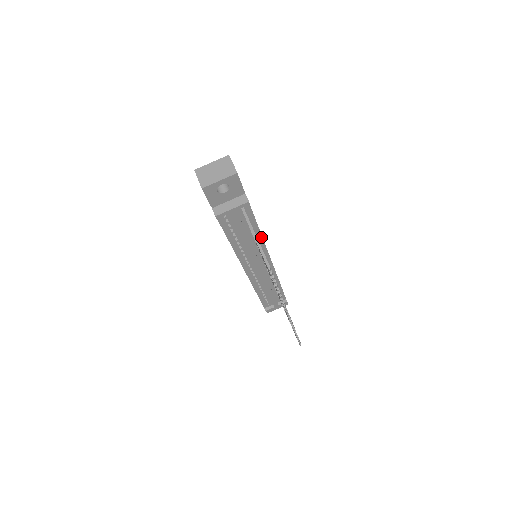
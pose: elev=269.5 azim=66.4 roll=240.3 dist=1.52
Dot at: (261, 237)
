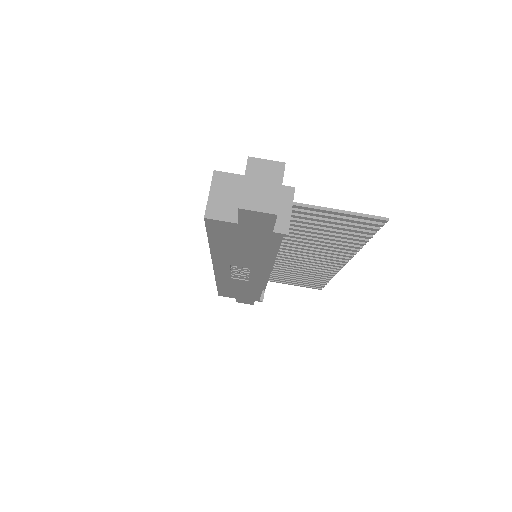
Dot at: occluded
